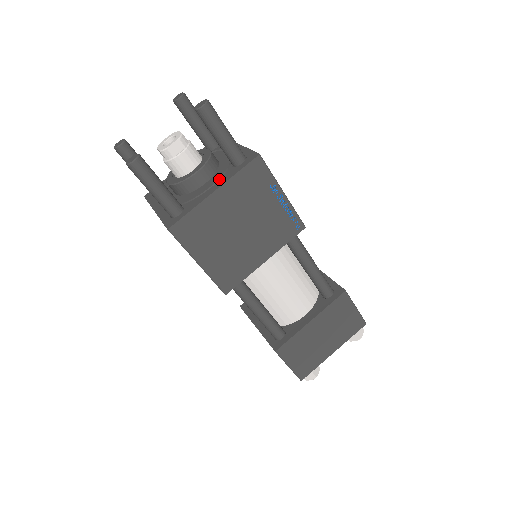
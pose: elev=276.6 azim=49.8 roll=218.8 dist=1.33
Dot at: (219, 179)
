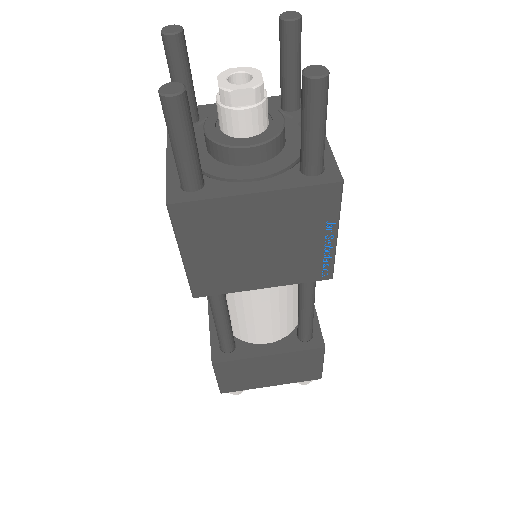
Dot at: (272, 175)
